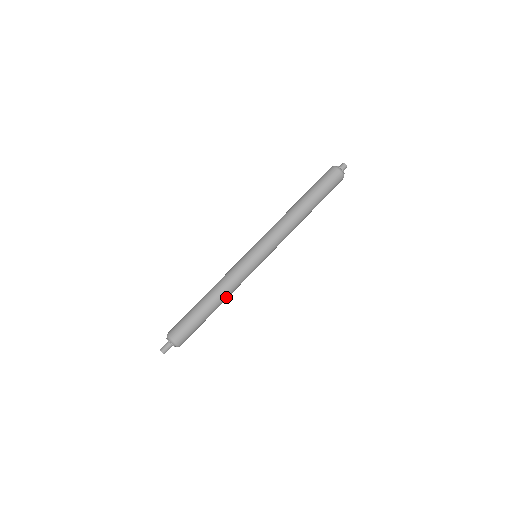
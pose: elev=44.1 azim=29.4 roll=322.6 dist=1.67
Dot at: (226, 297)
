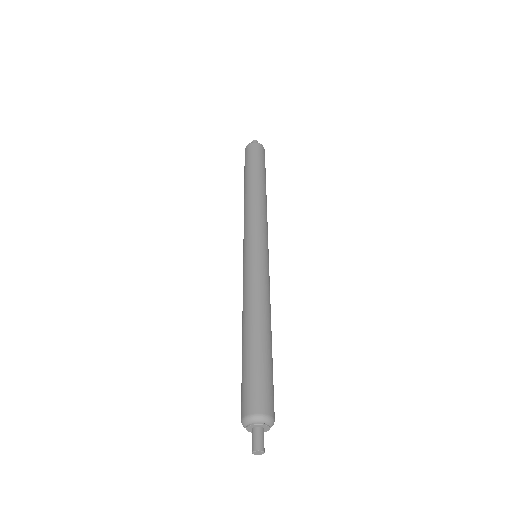
Dot at: occluded
